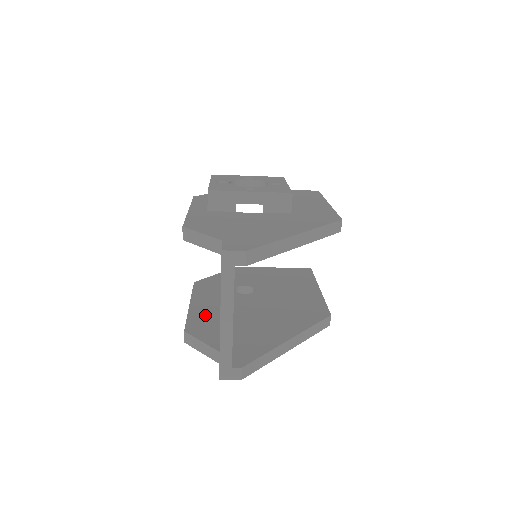
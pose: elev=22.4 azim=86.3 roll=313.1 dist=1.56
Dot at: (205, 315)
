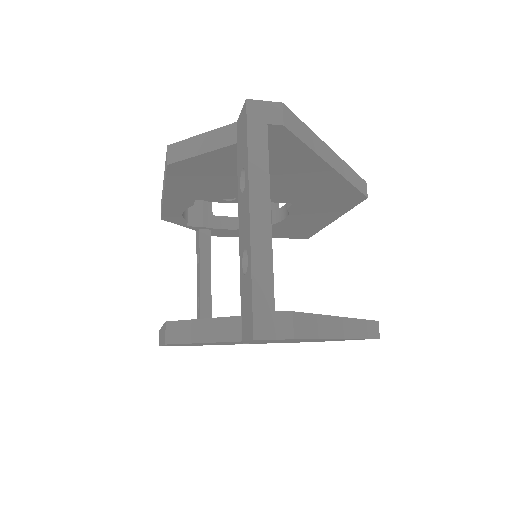
Dot at: occluded
